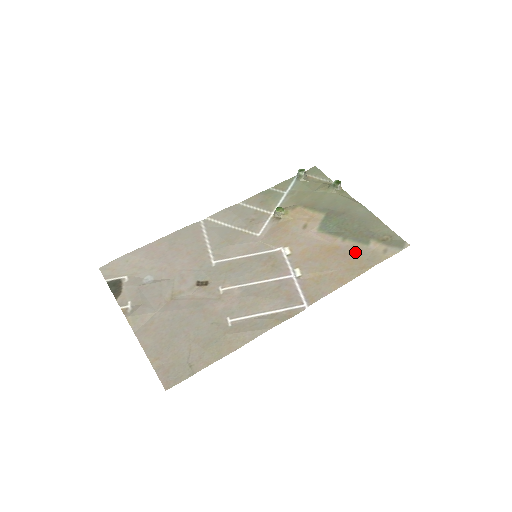
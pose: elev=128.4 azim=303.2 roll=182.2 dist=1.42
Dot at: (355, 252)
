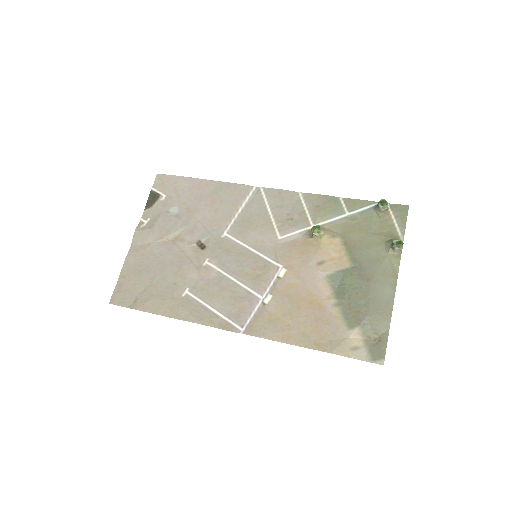
Dot at: (330, 325)
